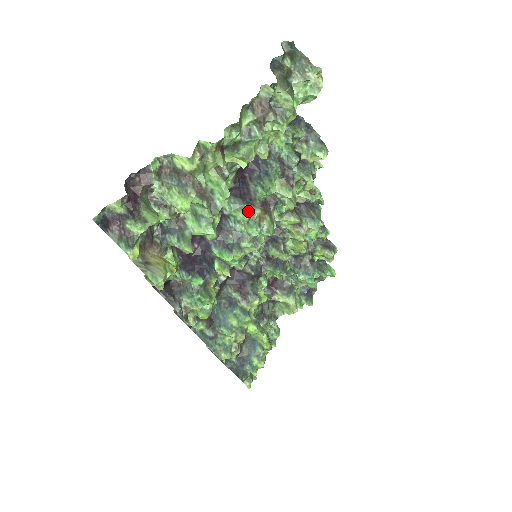
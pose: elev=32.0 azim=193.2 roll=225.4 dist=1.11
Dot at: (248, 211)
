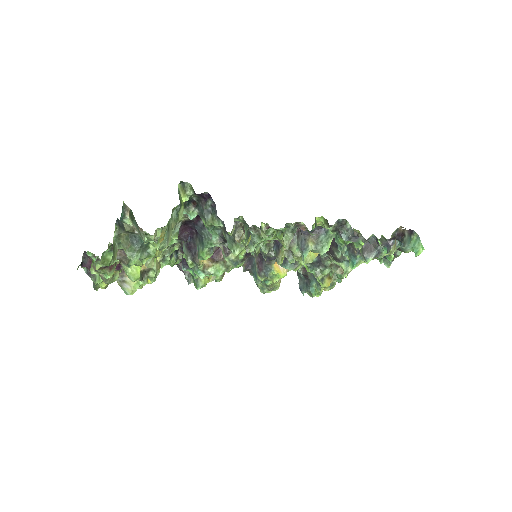
Dot at: (191, 262)
